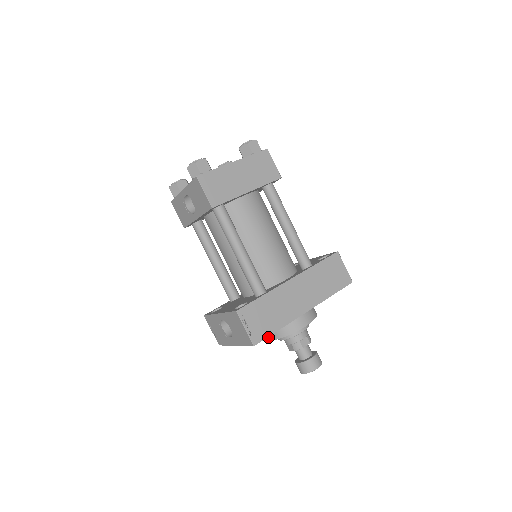
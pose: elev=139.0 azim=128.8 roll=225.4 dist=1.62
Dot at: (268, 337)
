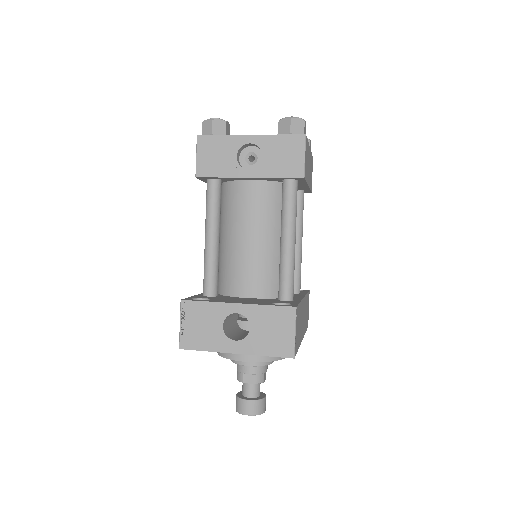
Dot at: (247, 356)
